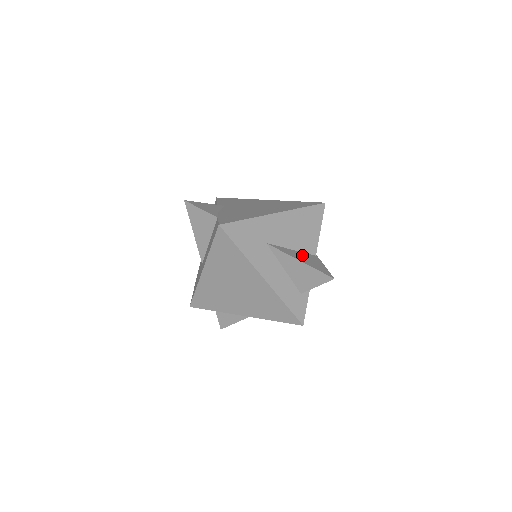
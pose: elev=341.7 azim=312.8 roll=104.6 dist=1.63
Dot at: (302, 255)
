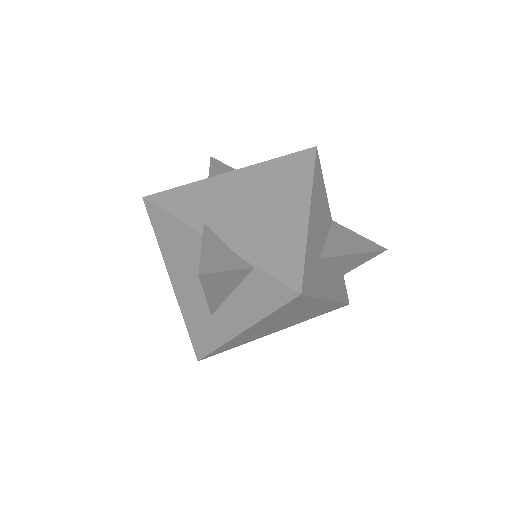
Dot at: (338, 238)
